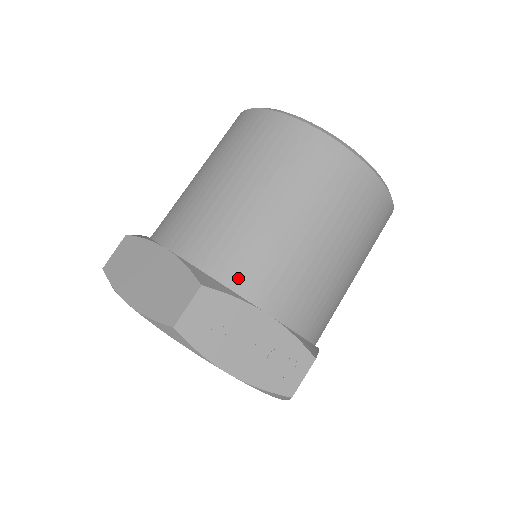
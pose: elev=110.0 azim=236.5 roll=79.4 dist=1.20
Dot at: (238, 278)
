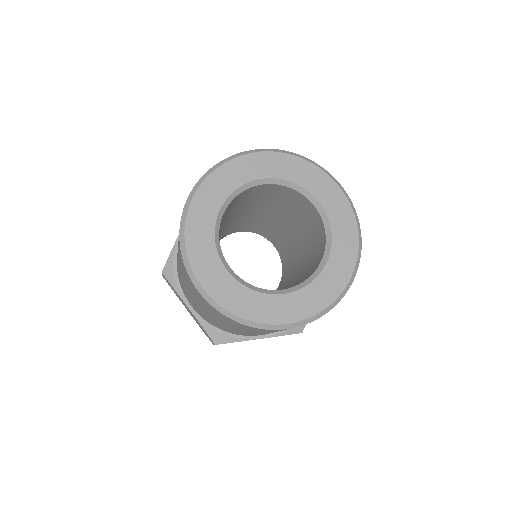
Dot at: occluded
